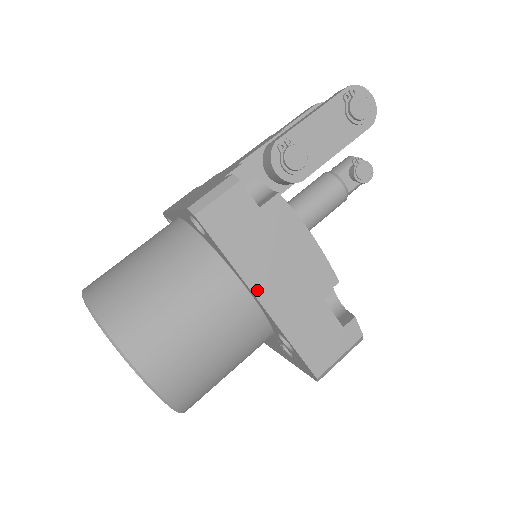
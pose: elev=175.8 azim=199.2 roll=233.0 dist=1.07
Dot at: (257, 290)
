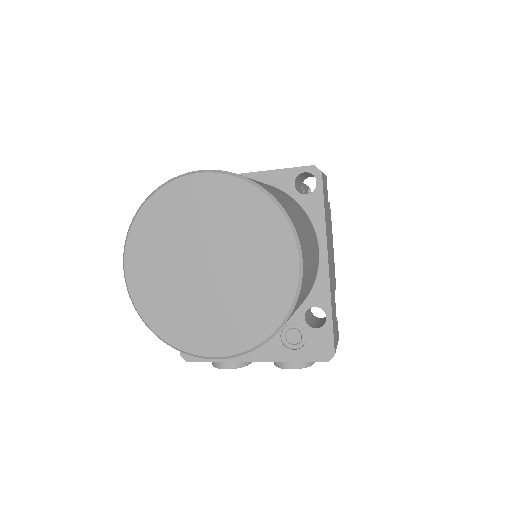
Dot at: (328, 254)
